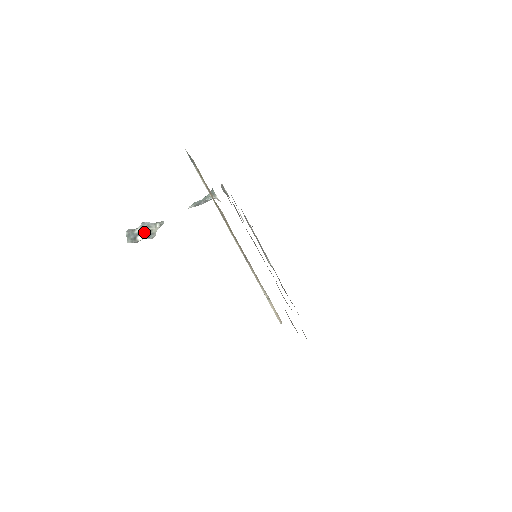
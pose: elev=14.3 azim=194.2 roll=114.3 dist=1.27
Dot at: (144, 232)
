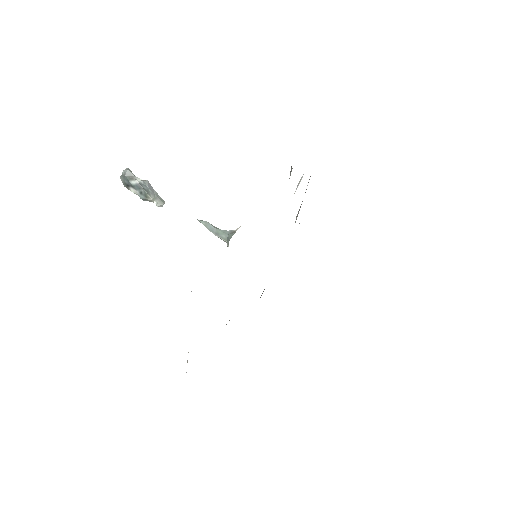
Dot at: (140, 190)
